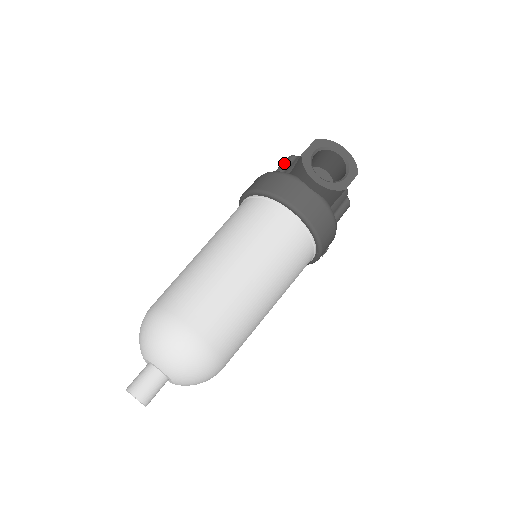
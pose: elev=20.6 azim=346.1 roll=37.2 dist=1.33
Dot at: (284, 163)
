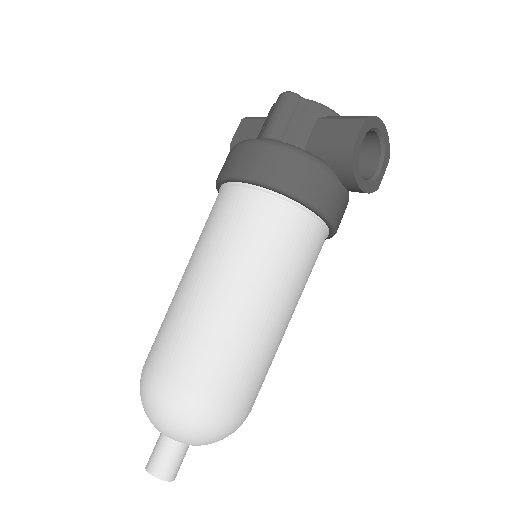
Dot at: (287, 110)
